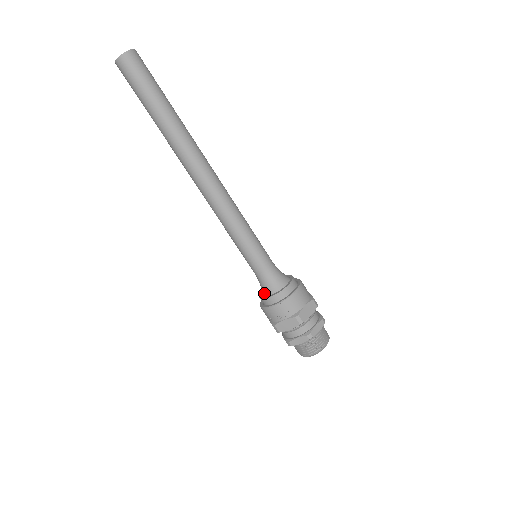
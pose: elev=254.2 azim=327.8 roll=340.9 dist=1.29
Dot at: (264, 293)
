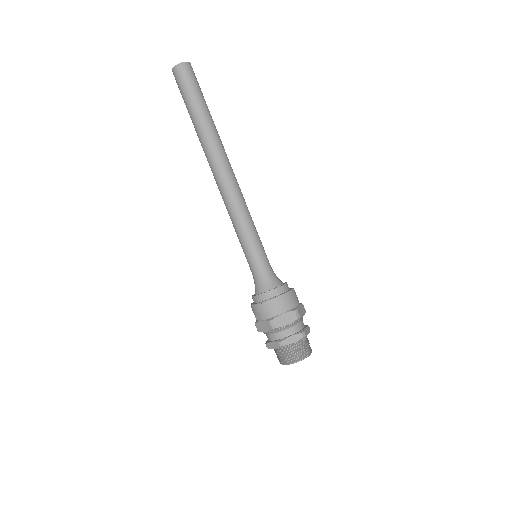
Dot at: (255, 292)
